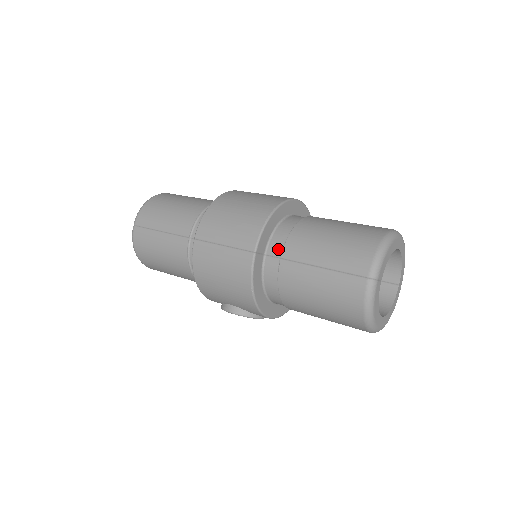
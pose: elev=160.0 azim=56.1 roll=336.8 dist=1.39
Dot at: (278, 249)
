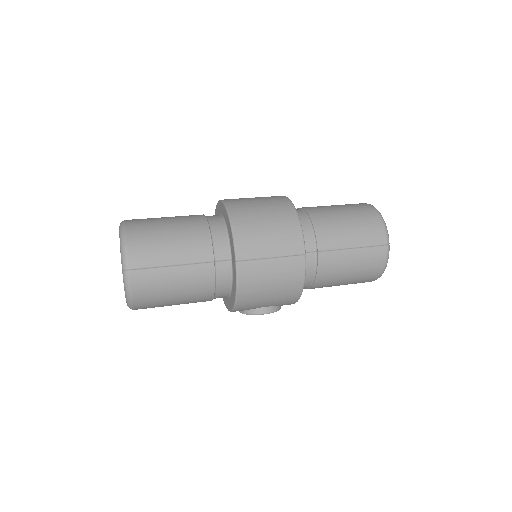
Dot at: (311, 245)
